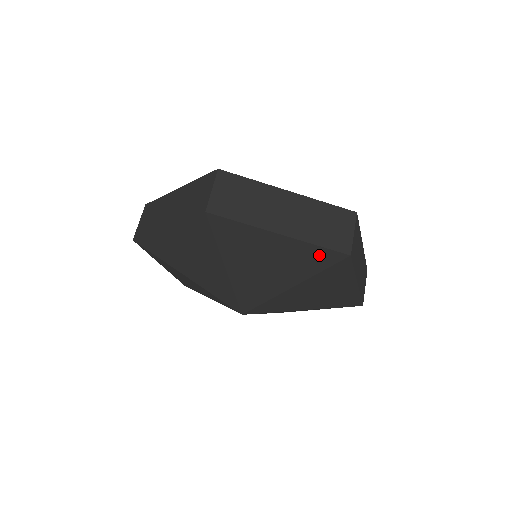
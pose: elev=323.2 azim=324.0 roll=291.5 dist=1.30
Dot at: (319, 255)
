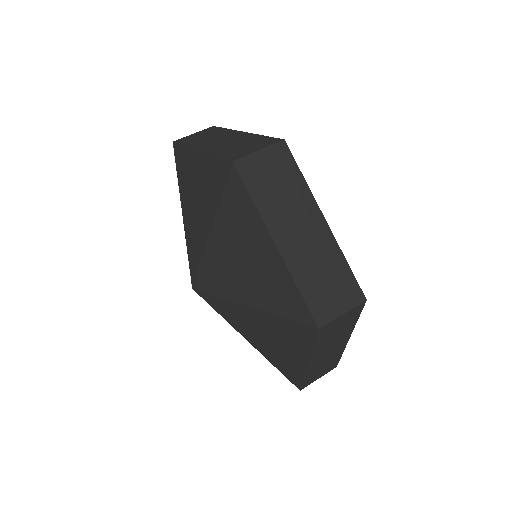
Dot at: (218, 170)
